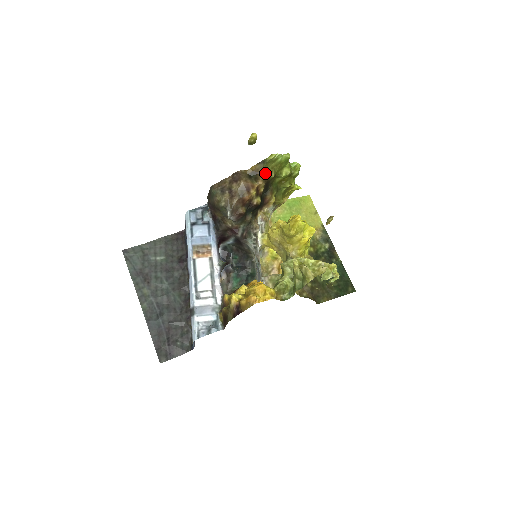
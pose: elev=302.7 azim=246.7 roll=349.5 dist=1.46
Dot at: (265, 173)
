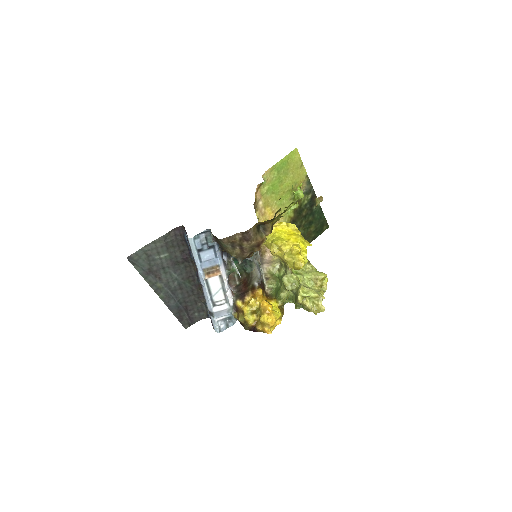
Dot at: (272, 221)
